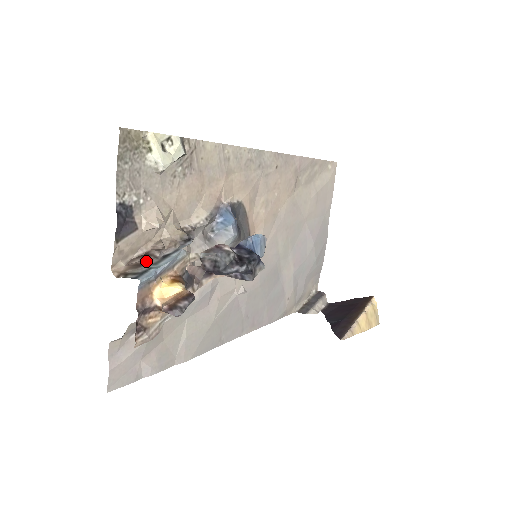
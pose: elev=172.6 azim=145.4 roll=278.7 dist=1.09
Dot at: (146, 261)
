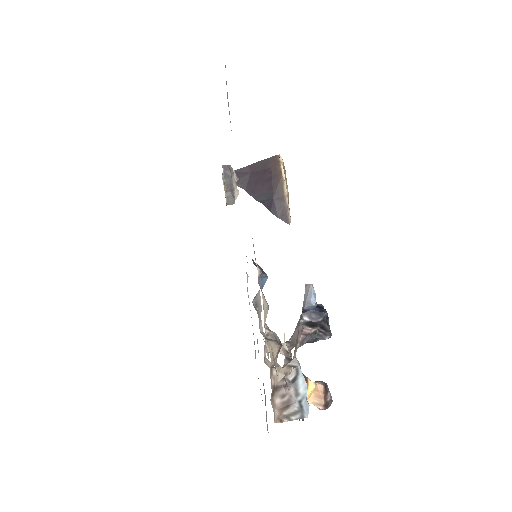
Dot at: (287, 396)
